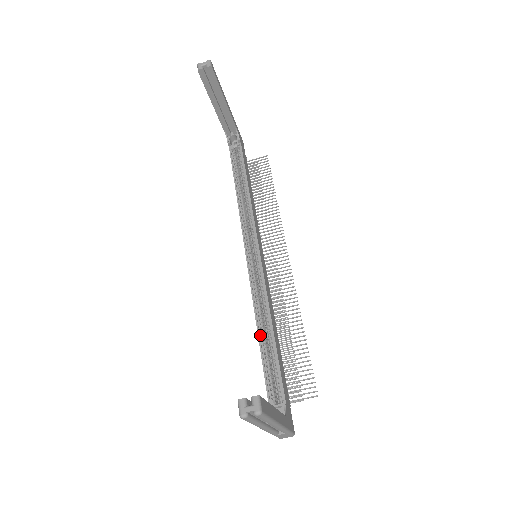
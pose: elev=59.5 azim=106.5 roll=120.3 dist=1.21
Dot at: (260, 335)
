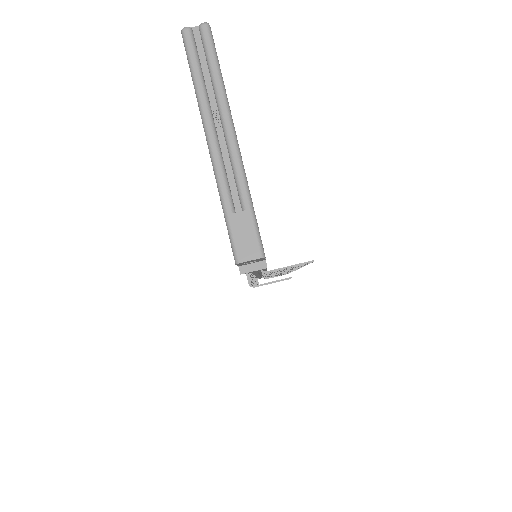
Dot at: occluded
